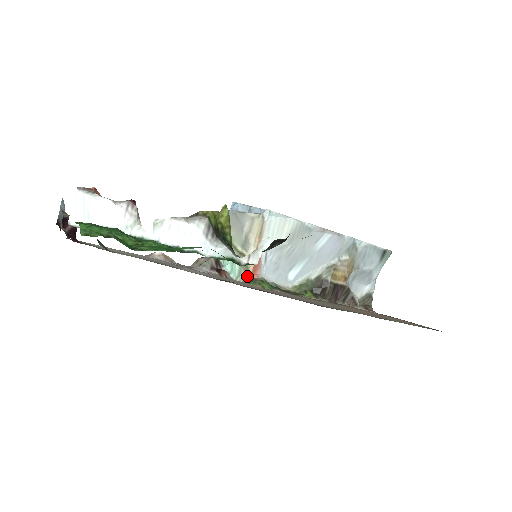
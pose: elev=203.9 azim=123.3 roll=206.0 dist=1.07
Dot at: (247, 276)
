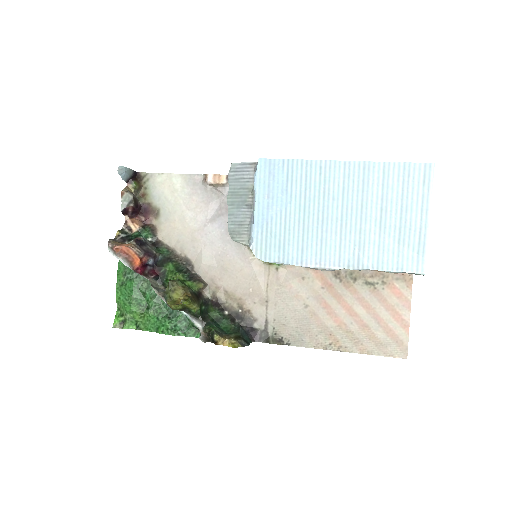
Dot at: occluded
